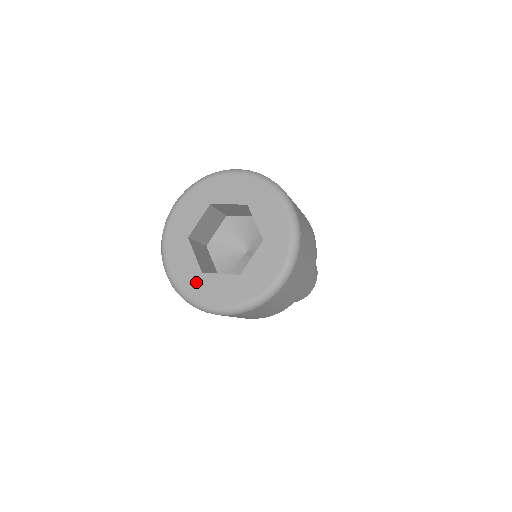
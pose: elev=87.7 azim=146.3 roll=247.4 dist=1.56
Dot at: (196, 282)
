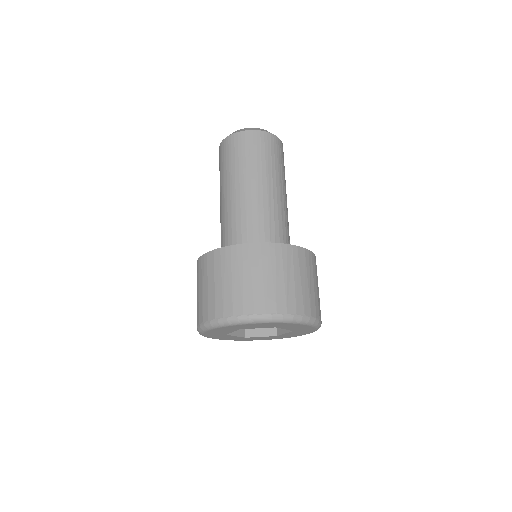
Dot at: (217, 335)
